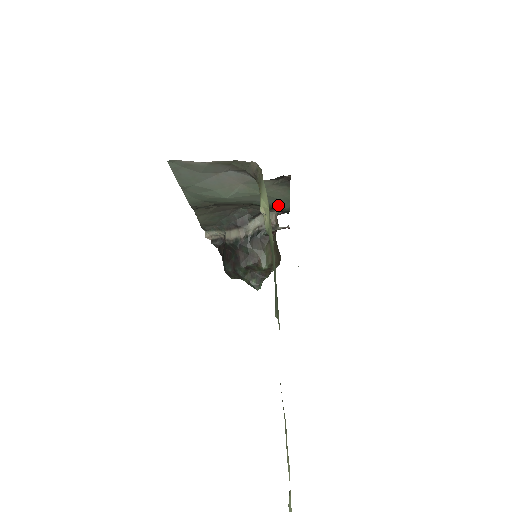
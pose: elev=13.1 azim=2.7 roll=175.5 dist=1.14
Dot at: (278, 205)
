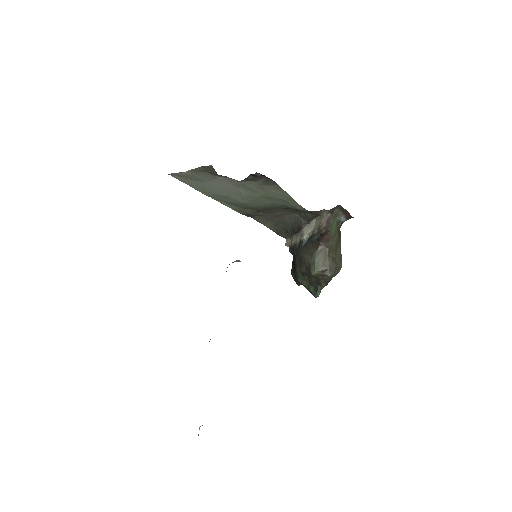
Dot at: (291, 206)
